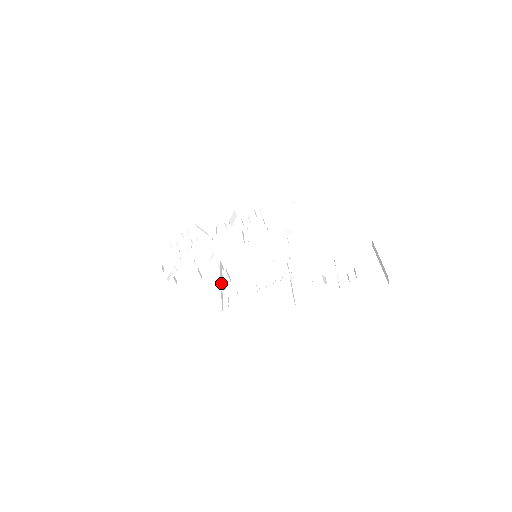
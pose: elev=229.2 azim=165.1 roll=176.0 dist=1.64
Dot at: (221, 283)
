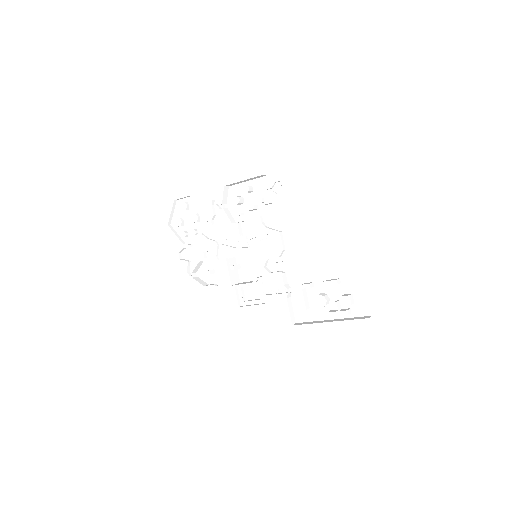
Dot at: (232, 285)
